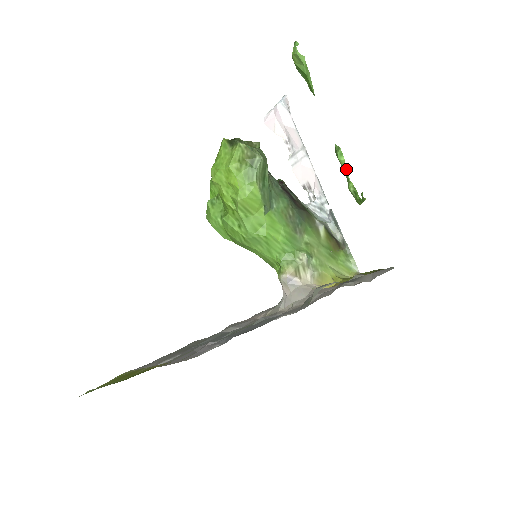
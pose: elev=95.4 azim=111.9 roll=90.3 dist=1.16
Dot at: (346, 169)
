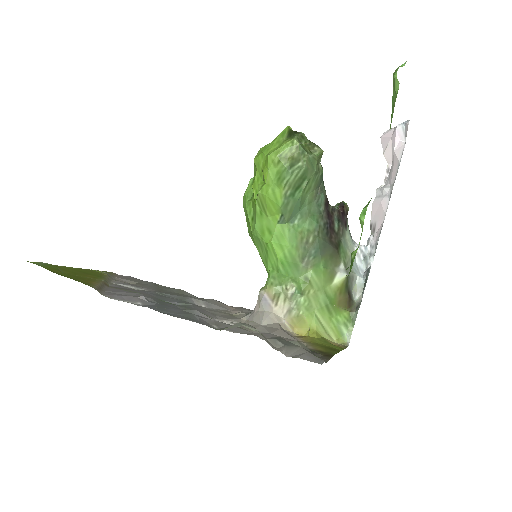
Dot at: occluded
